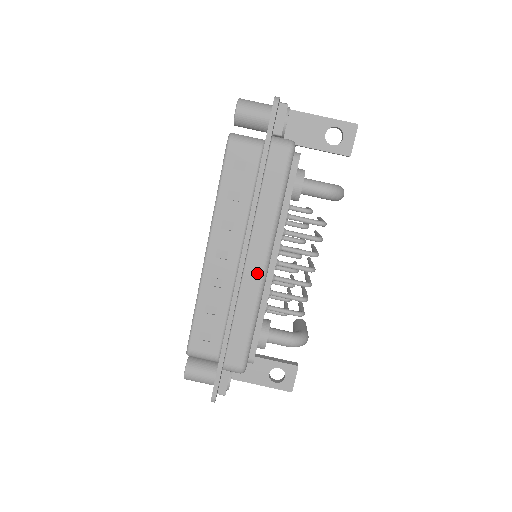
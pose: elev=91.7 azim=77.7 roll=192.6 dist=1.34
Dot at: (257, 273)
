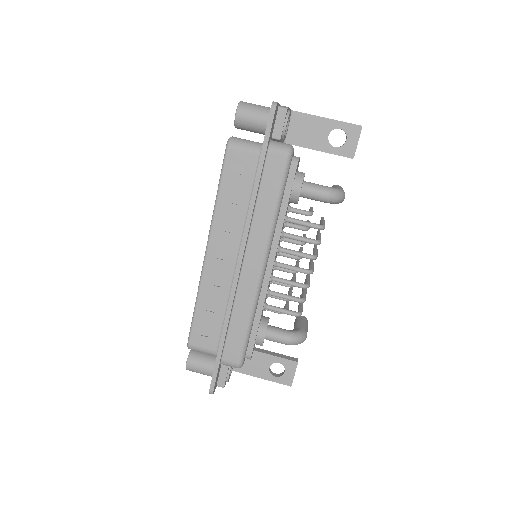
Dot at: (254, 274)
